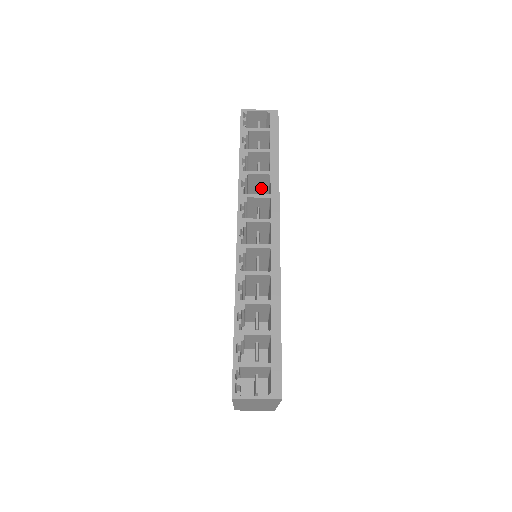
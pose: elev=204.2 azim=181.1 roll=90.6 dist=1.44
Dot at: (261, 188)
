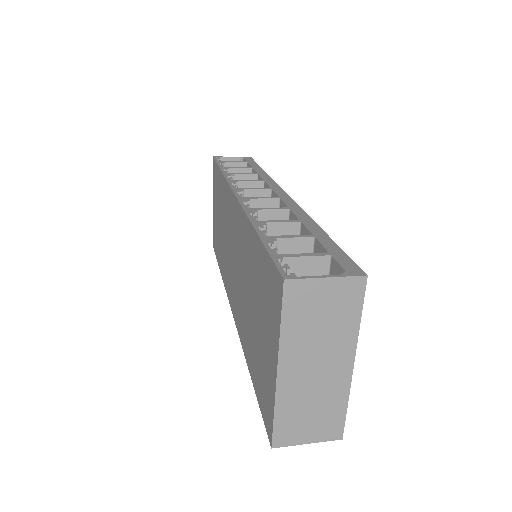
Dot at: occluded
